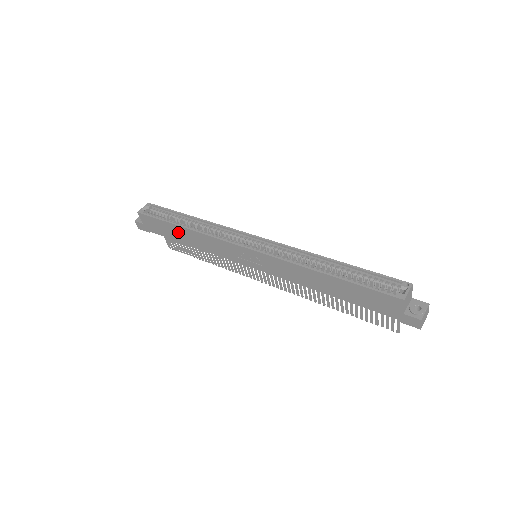
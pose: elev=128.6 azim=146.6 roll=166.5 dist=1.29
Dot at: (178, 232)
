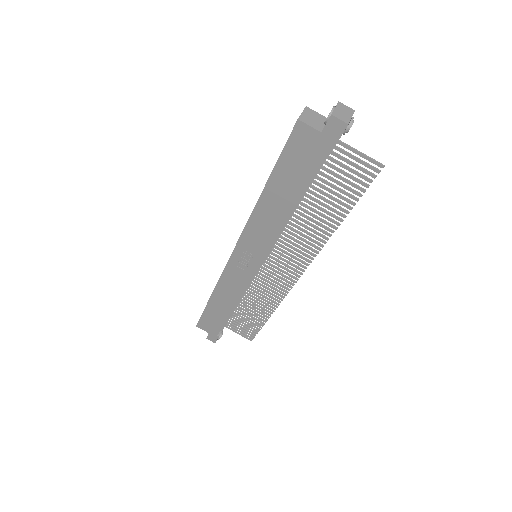
Dot at: (216, 307)
